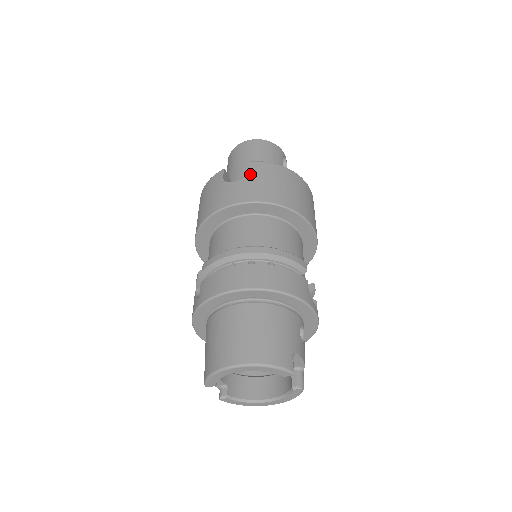
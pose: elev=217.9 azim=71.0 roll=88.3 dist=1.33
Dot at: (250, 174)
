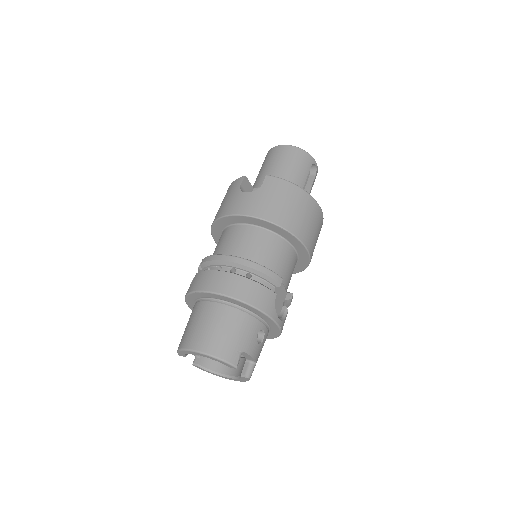
Dot at: (260, 188)
